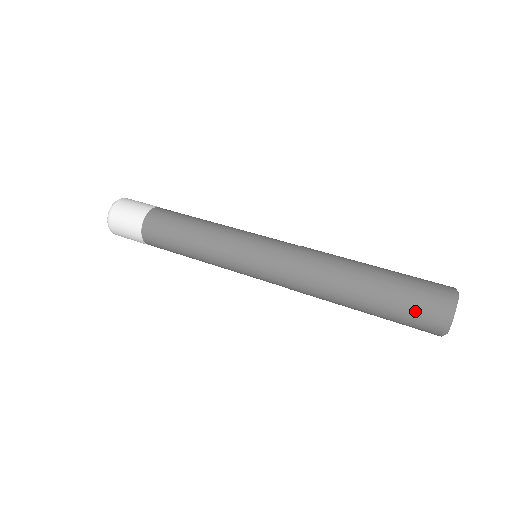
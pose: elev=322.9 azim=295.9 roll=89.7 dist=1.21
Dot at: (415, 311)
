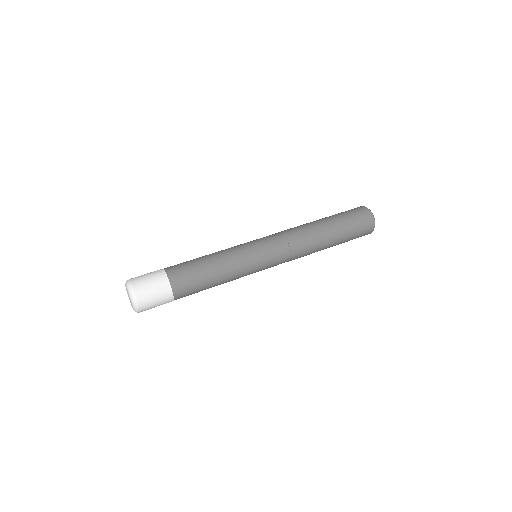
Dot at: (355, 215)
